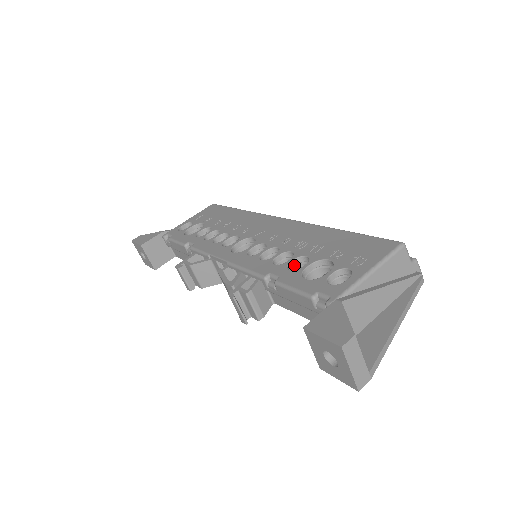
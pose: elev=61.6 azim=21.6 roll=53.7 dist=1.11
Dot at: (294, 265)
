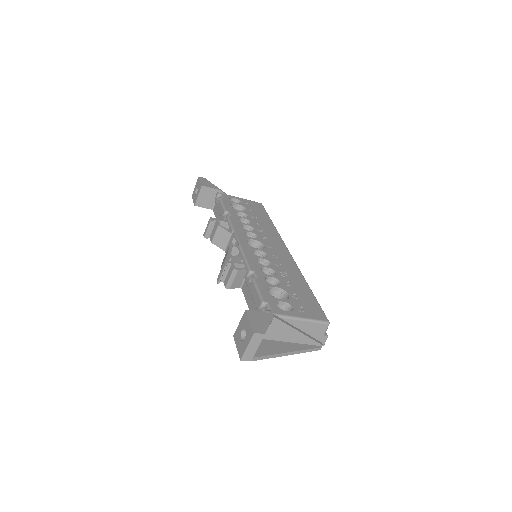
Dot at: (270, 280)
